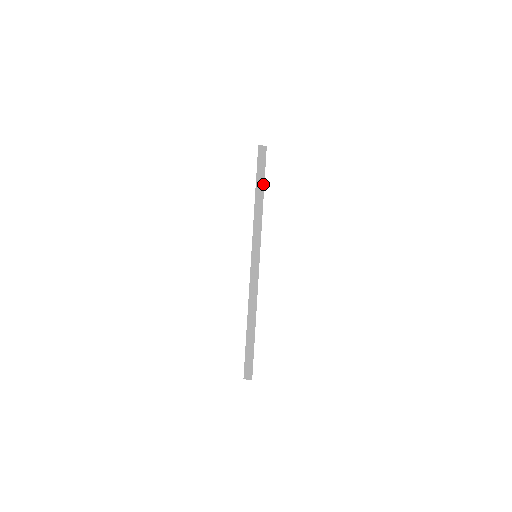
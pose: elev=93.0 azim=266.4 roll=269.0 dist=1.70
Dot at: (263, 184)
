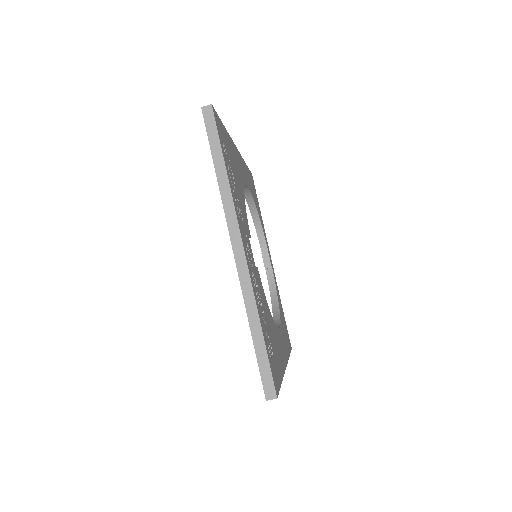
Dot at: occluded
